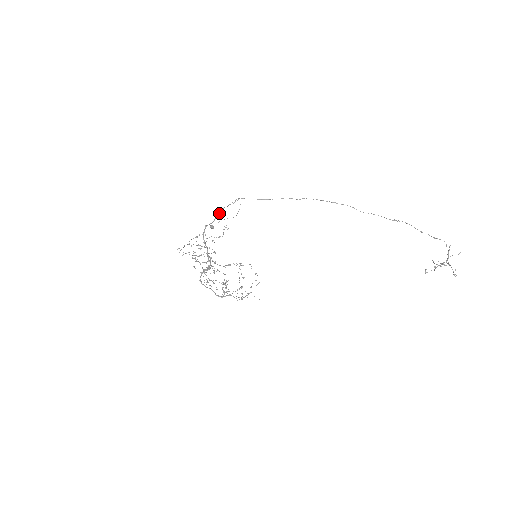
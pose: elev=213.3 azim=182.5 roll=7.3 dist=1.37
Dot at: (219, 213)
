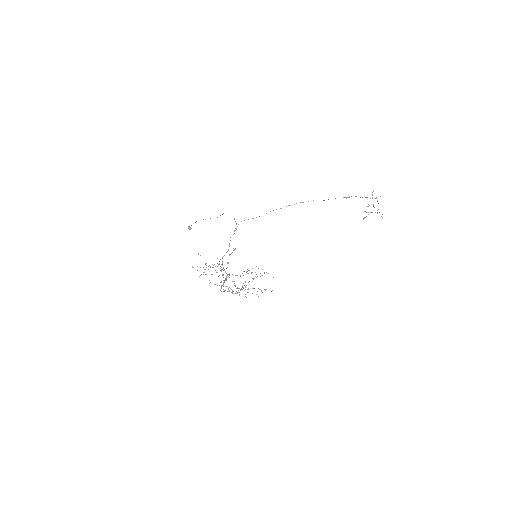
Dot at: (229, 243)
